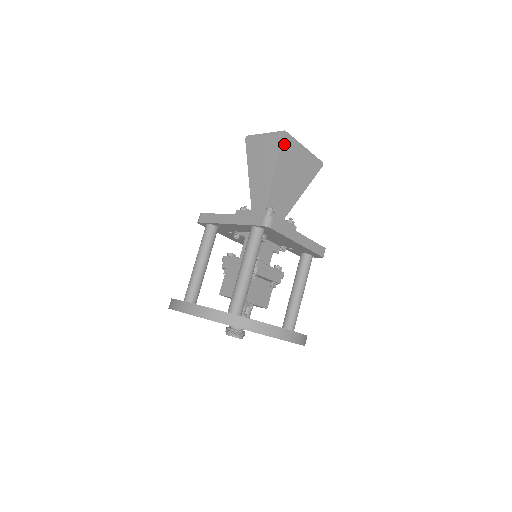
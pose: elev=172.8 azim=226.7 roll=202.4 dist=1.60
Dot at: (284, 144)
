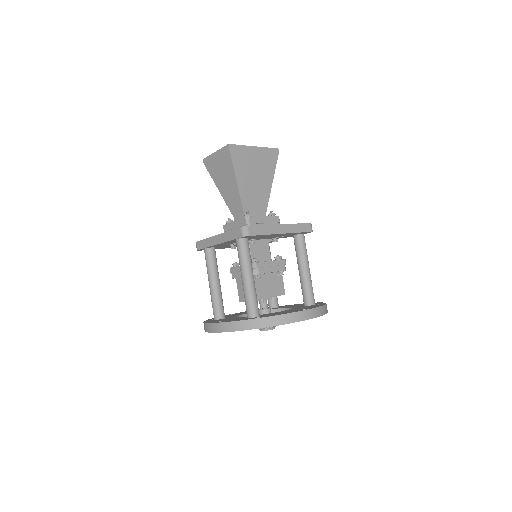
Dot at: (233, 155)
